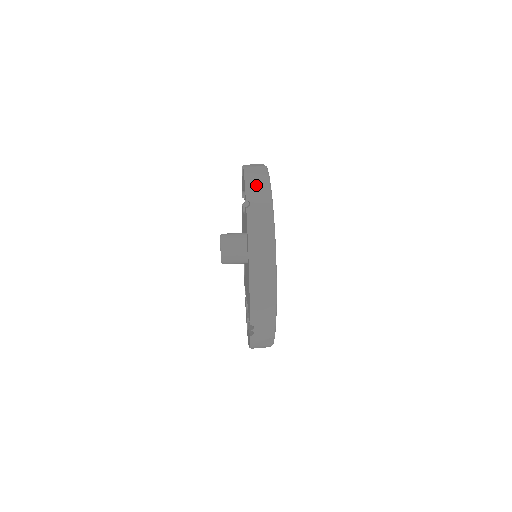
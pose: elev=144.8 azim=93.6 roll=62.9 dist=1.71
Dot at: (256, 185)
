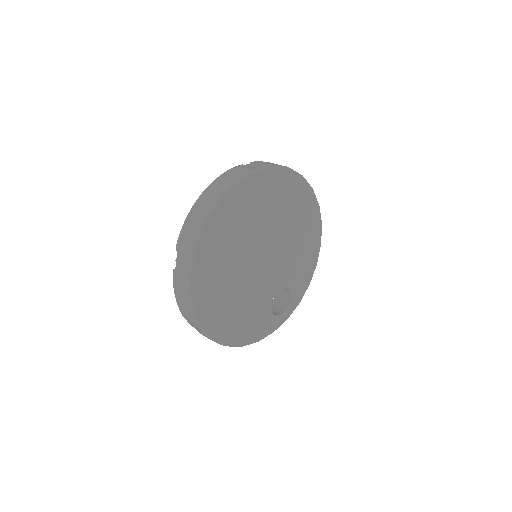
Dot at: occluded
